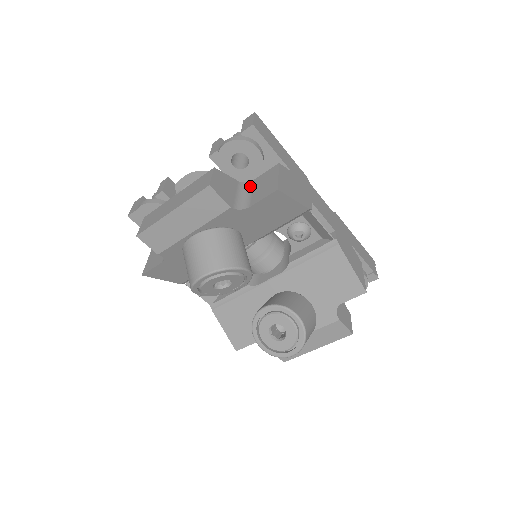
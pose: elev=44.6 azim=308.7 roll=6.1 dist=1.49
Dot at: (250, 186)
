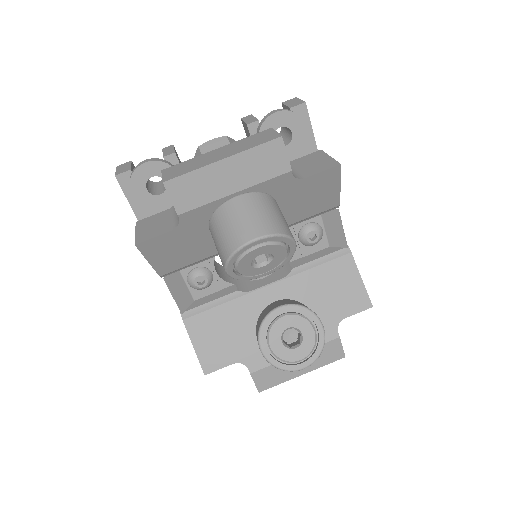
Dot at: occluded
